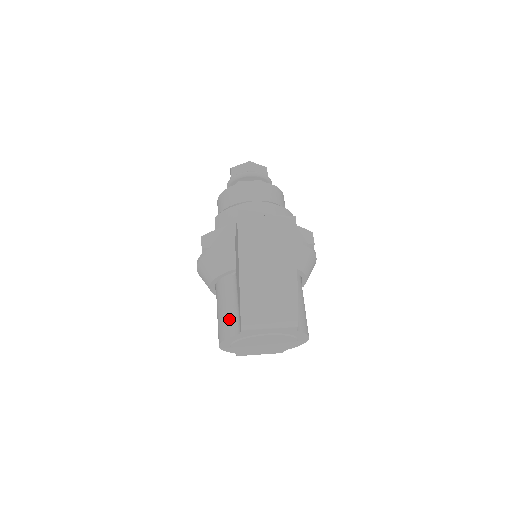
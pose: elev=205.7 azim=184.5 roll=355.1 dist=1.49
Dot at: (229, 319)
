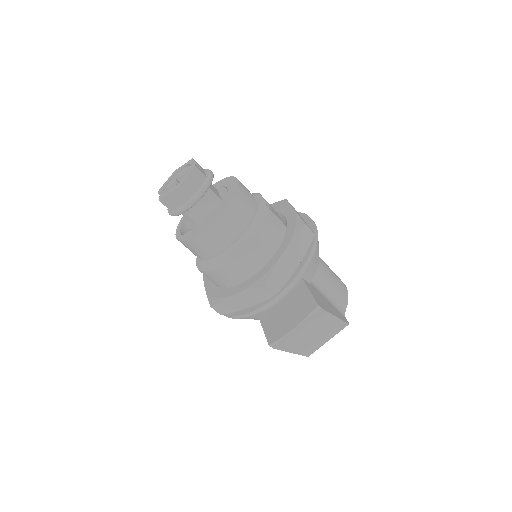
Dot at: occluded
